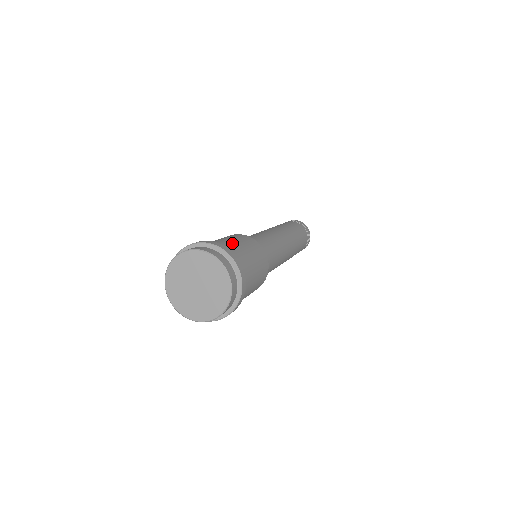
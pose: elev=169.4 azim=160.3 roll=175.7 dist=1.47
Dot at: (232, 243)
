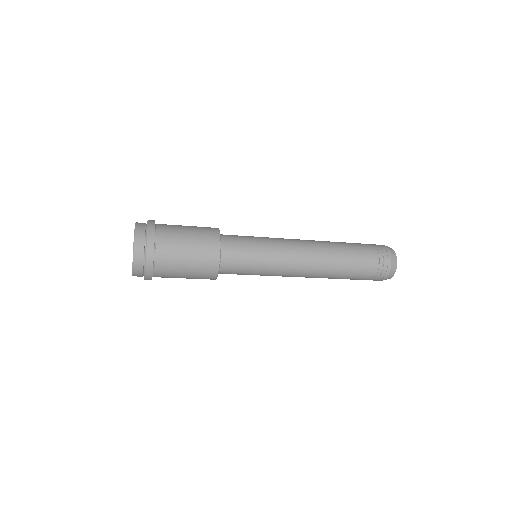
Dot at: (180, 225)
